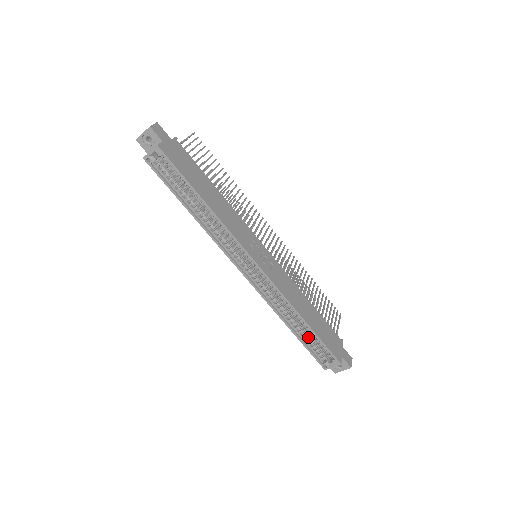
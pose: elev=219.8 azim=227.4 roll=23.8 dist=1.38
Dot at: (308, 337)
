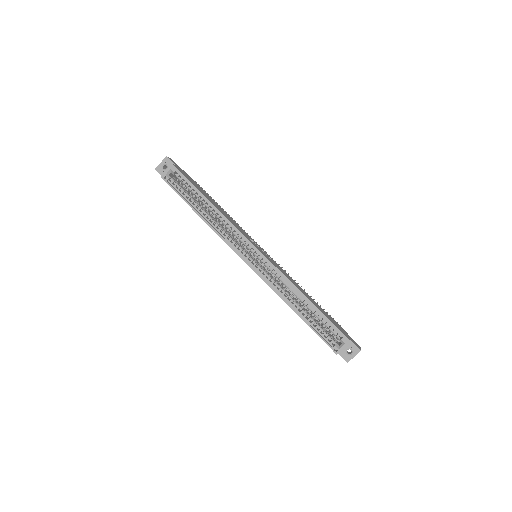
Dot at: (314, 320)
